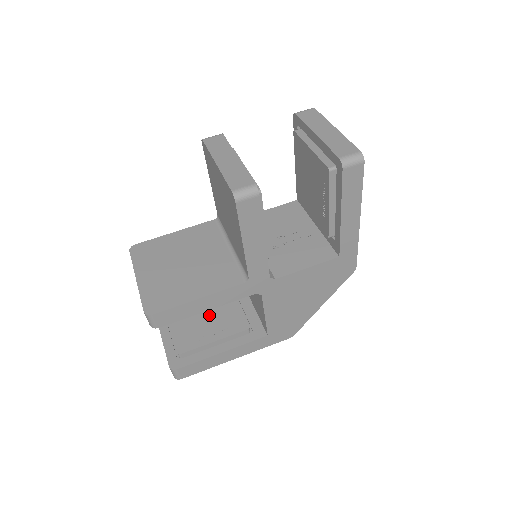
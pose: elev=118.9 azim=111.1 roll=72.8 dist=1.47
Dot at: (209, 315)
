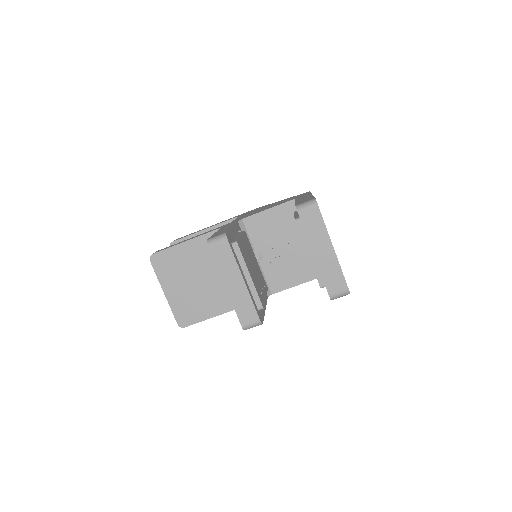
Dot at: occluded
